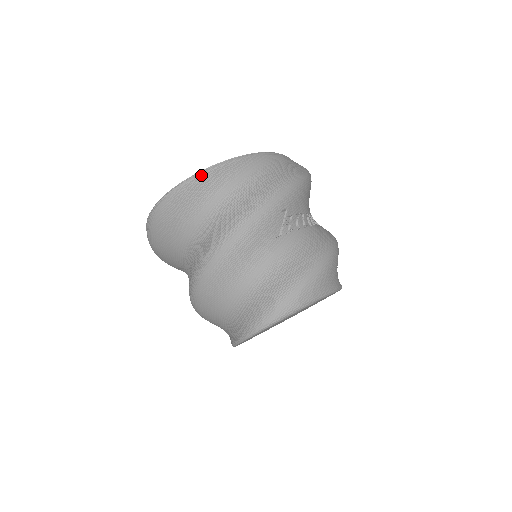
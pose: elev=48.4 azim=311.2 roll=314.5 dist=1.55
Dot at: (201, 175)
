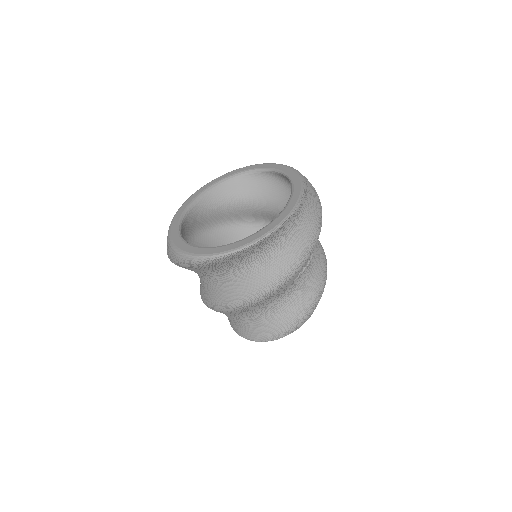
Dot at: (252, 246)
